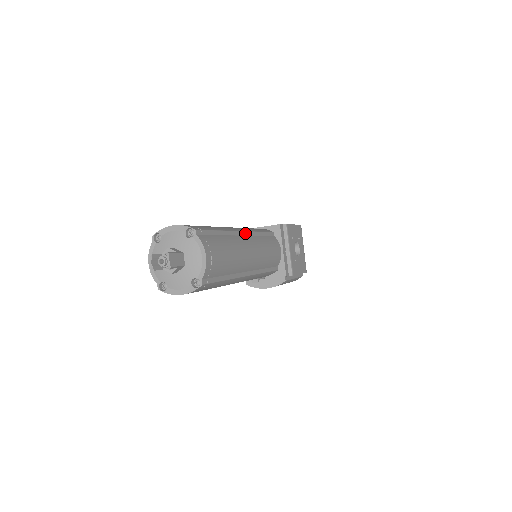
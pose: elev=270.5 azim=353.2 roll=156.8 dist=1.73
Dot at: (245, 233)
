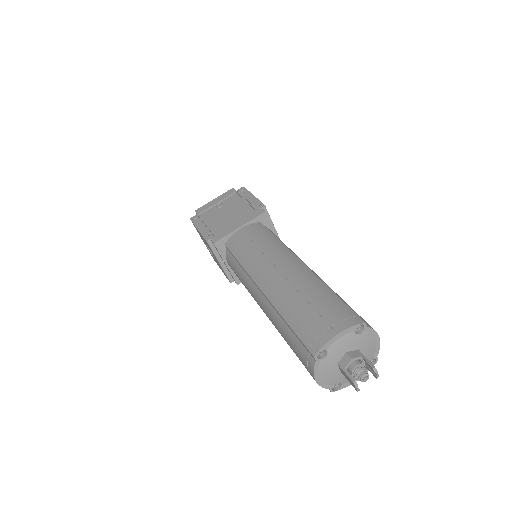
Dot at: (300, 261)
